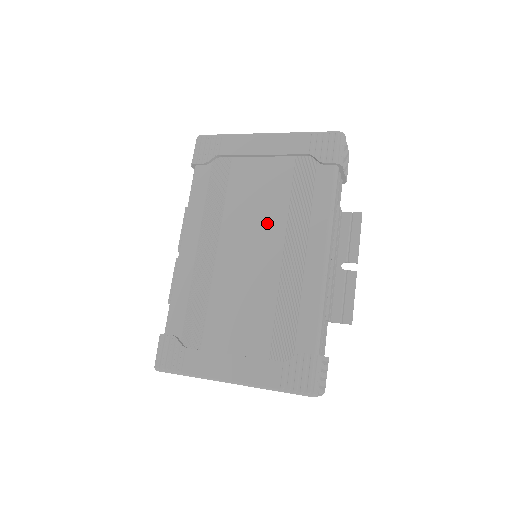
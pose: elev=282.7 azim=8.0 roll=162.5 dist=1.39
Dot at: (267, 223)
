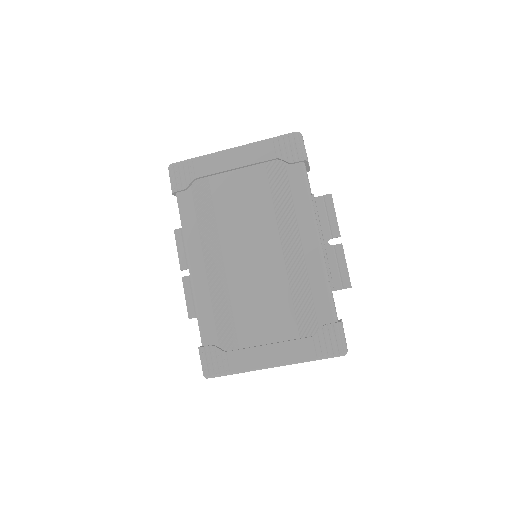
Dot at: (260, 227)
